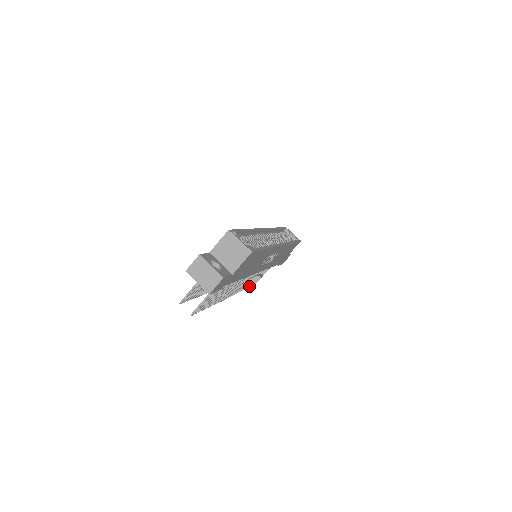
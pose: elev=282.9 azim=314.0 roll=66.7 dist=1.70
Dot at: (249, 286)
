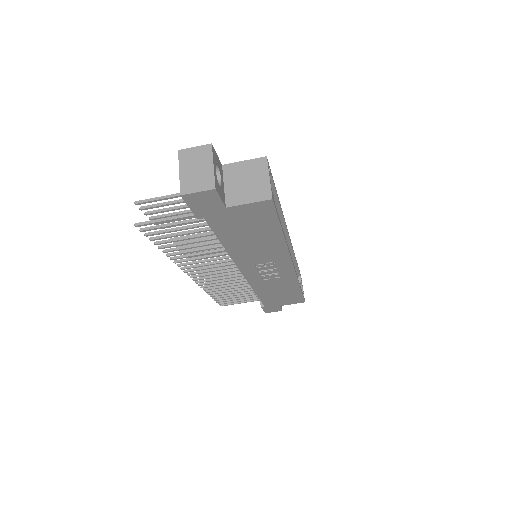
Dot at: (216, 297)
